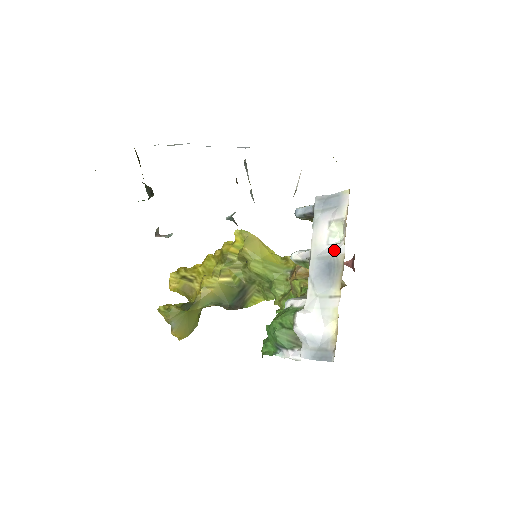
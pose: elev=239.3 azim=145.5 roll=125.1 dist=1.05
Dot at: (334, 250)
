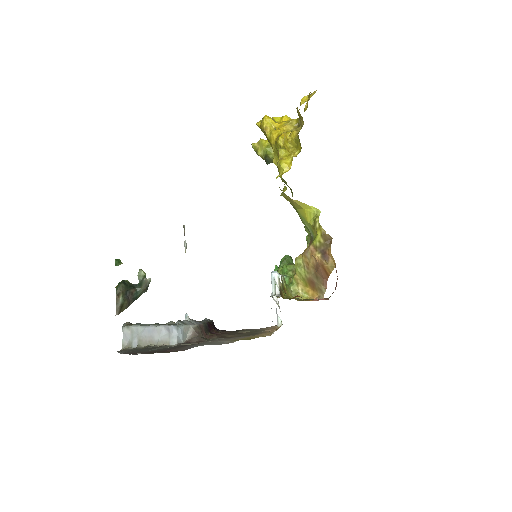
Dot at: occluded
